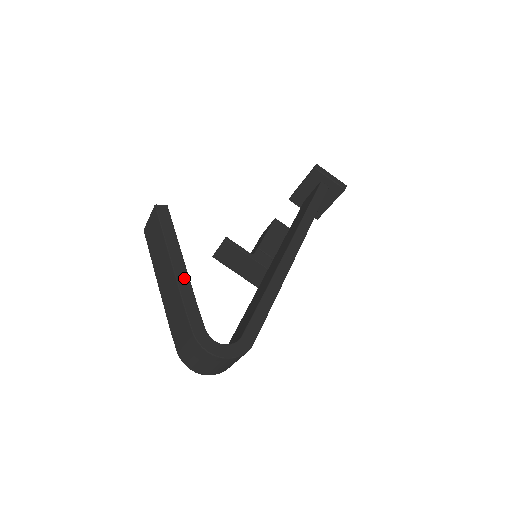
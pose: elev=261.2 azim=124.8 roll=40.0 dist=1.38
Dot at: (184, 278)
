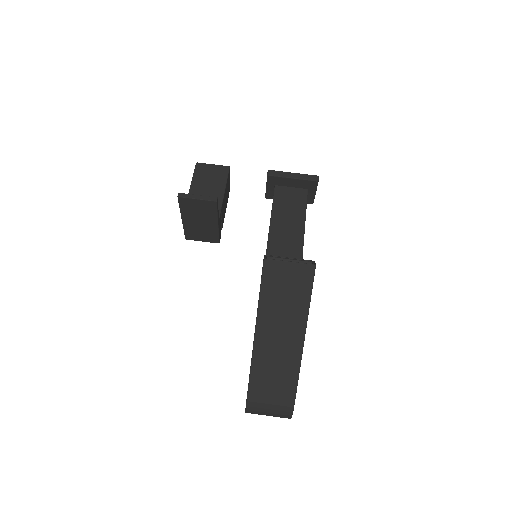
Dot at: occluded
